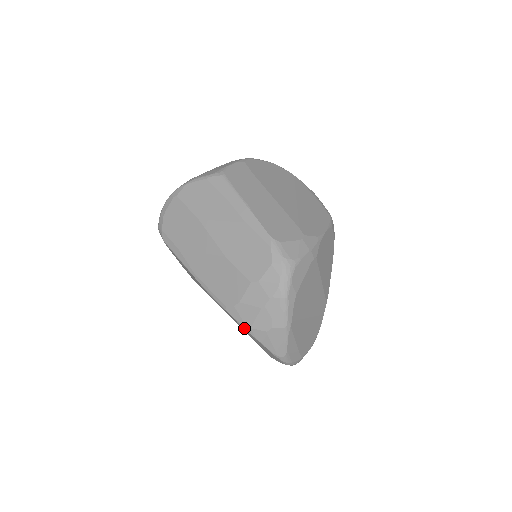
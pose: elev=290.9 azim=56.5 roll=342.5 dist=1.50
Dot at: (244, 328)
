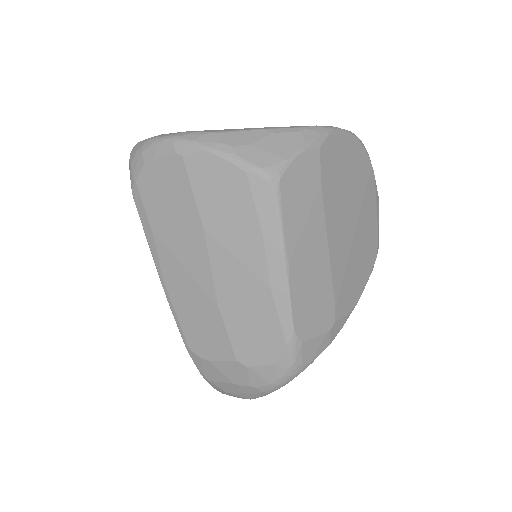
Dot at: (200, 373)
